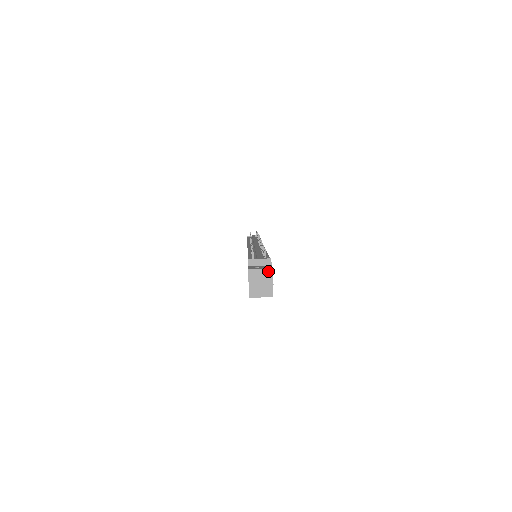
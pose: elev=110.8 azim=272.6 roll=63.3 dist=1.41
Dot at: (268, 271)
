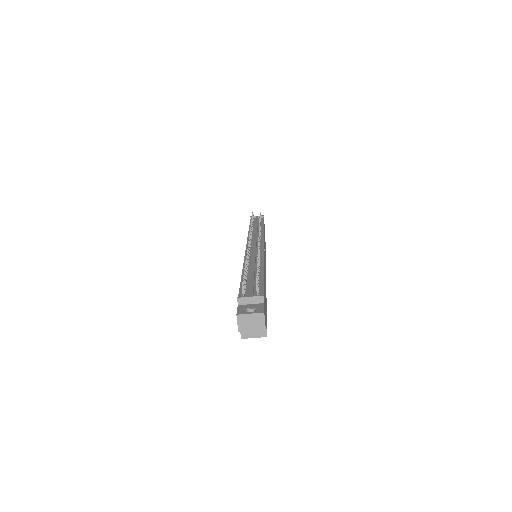
Dot at: (259, 316)
